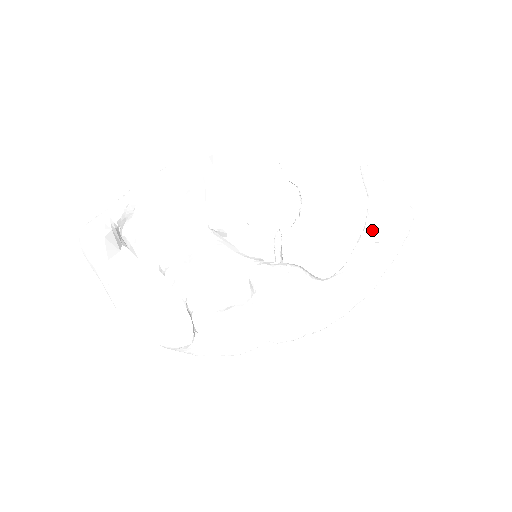
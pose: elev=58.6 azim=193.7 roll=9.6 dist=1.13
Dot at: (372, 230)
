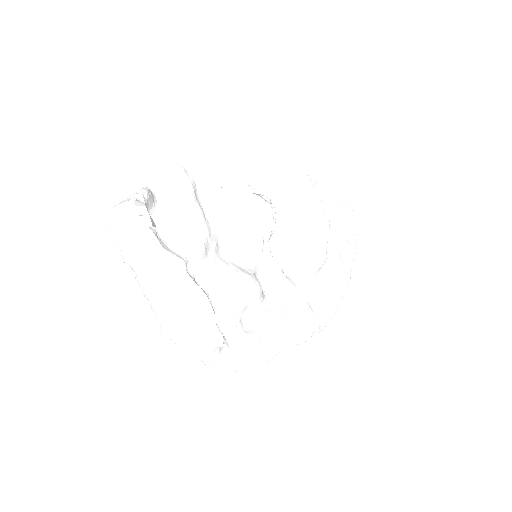
Dot at: (334, 229)
